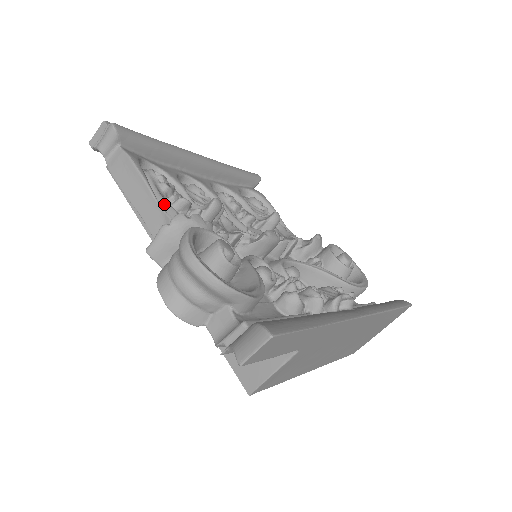
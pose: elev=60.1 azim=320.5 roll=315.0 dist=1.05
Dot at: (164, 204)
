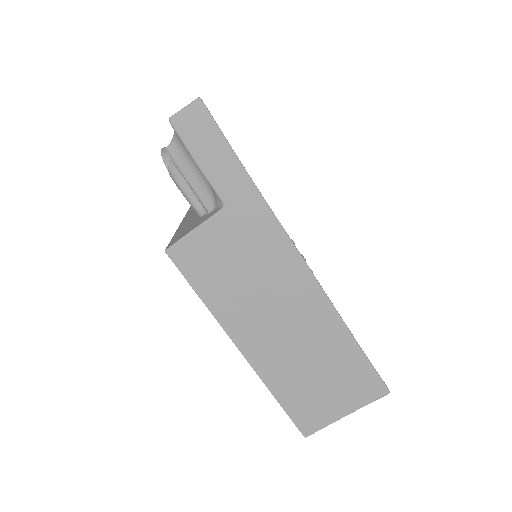
Dot at: occluded
